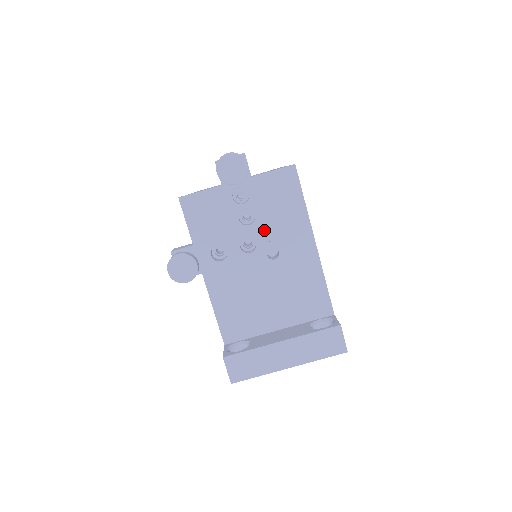
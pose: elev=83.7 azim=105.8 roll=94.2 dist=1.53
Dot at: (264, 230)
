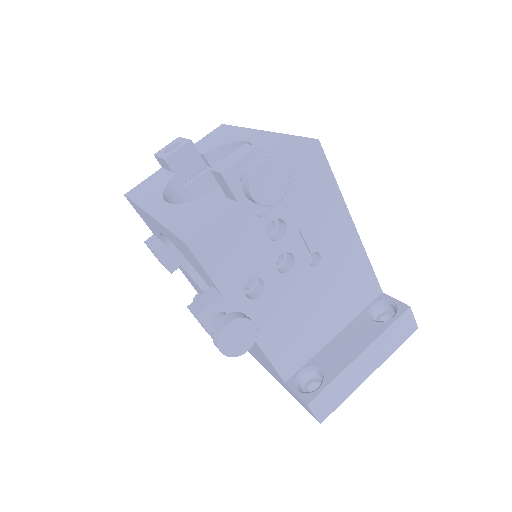
Dot at: (300, 237)
